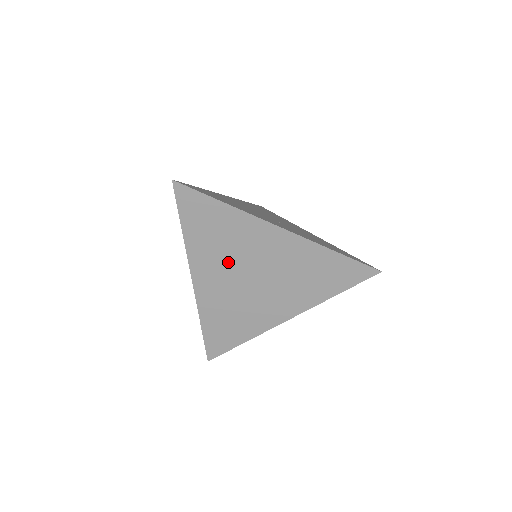
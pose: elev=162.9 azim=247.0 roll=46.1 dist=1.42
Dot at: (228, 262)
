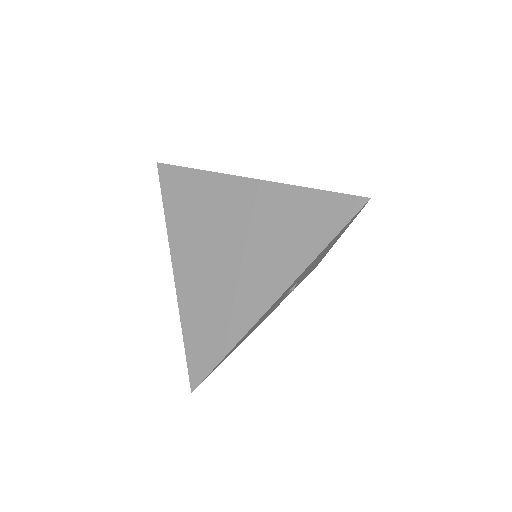
Dot at: (203, 236)
